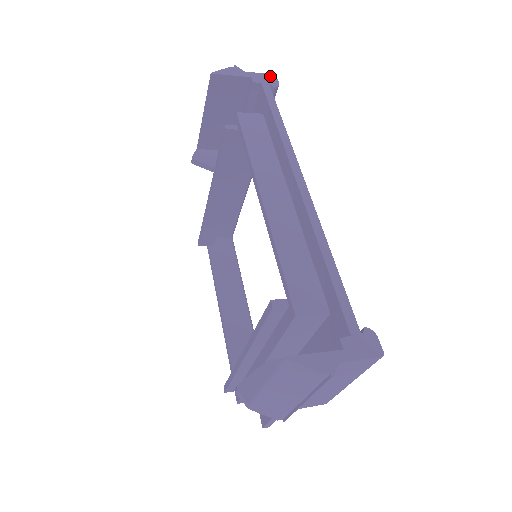
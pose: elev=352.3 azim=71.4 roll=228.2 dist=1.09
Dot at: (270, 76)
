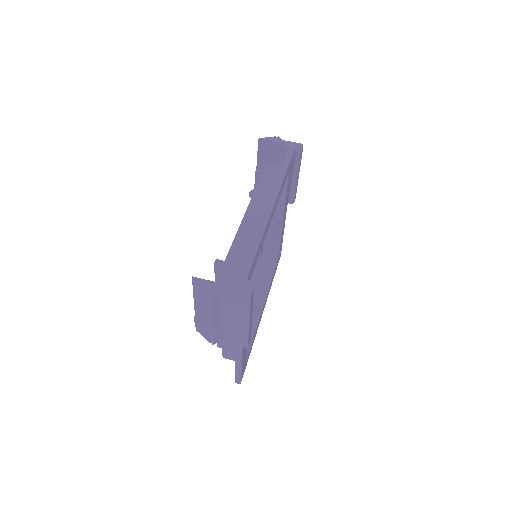
Dot at: (299, 144)
